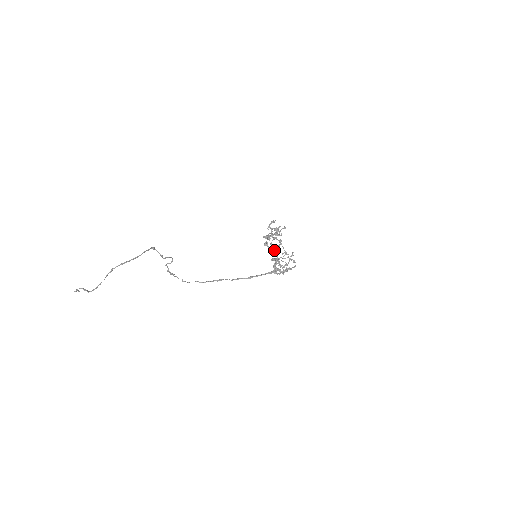
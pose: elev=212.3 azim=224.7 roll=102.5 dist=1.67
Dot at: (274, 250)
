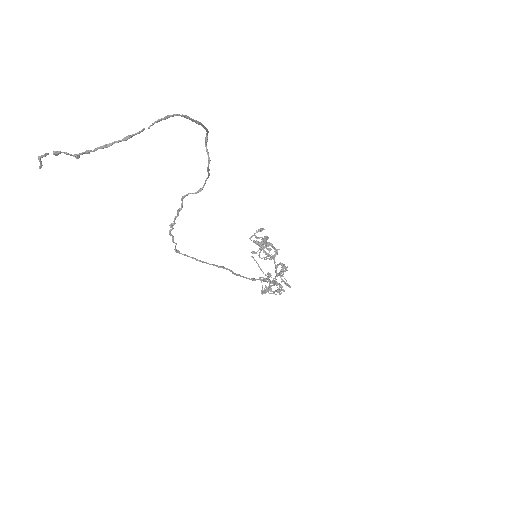
Dot at: (273, 257)
